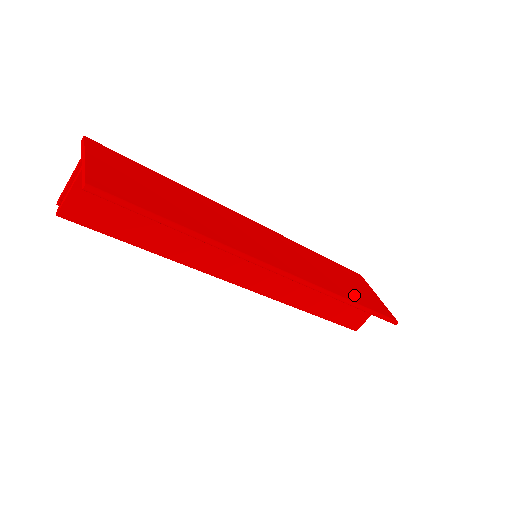
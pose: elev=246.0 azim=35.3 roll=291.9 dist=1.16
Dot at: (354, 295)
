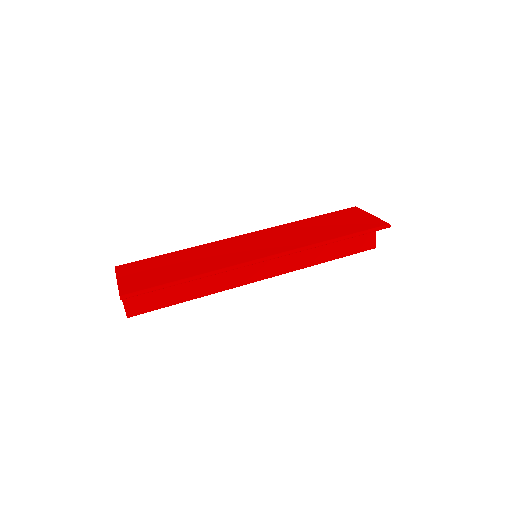
Dot at: (341, 231)
